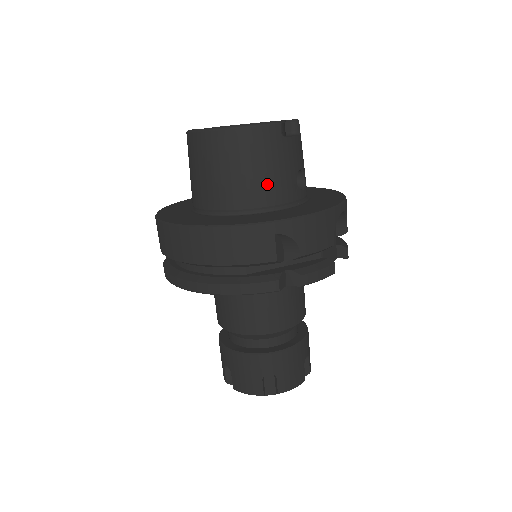
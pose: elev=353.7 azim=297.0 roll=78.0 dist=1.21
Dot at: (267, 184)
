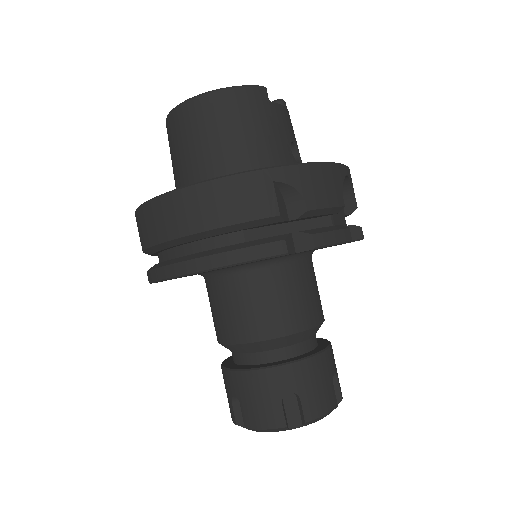
Dot at: (258, 147)
